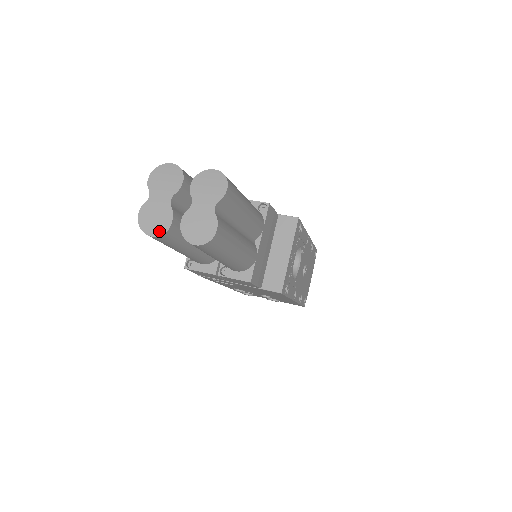
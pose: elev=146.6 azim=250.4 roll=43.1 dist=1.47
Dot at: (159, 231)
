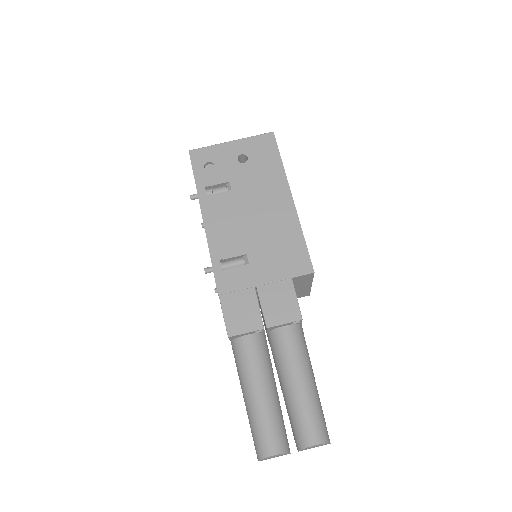
Dot at: occluded
